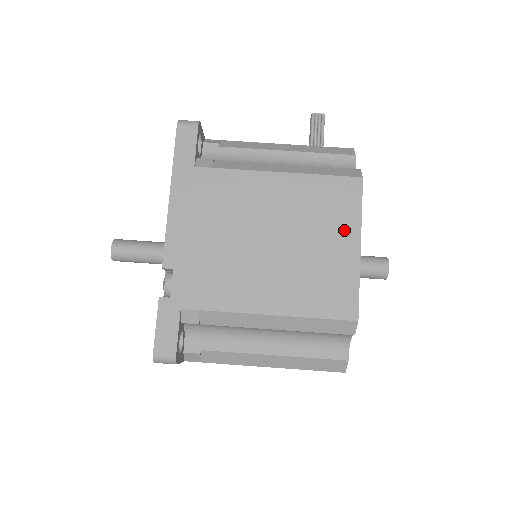
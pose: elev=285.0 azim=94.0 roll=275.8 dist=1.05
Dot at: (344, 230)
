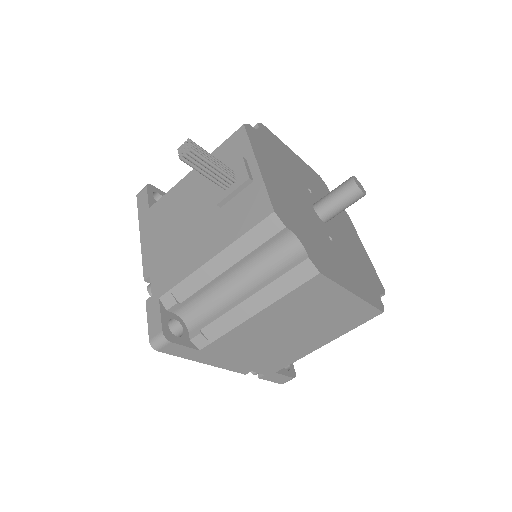
Dot at: (335, 298)
